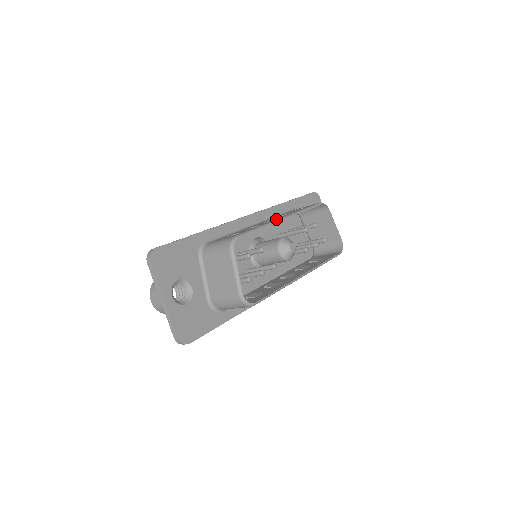
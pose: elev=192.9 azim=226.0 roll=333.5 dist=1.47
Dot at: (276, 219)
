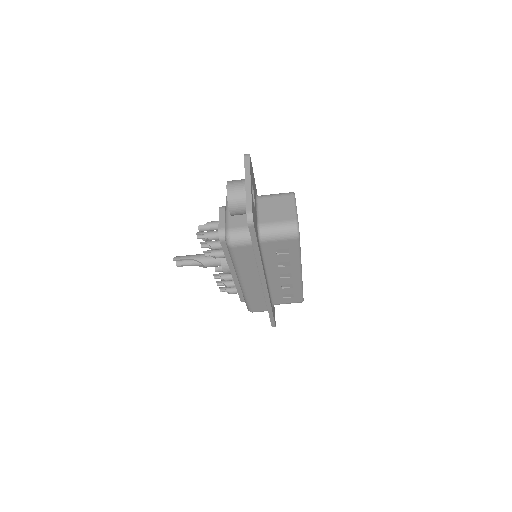
Dot at: occluded
